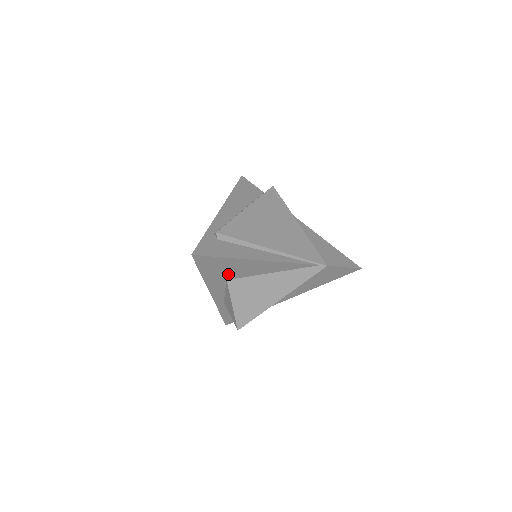
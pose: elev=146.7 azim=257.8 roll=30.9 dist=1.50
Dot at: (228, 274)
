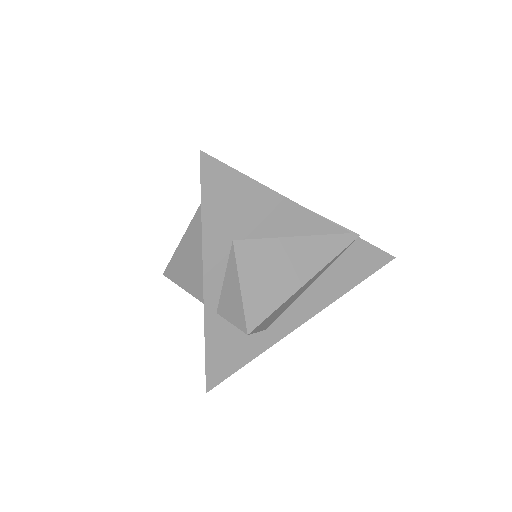
Dot at: (237, 224)
